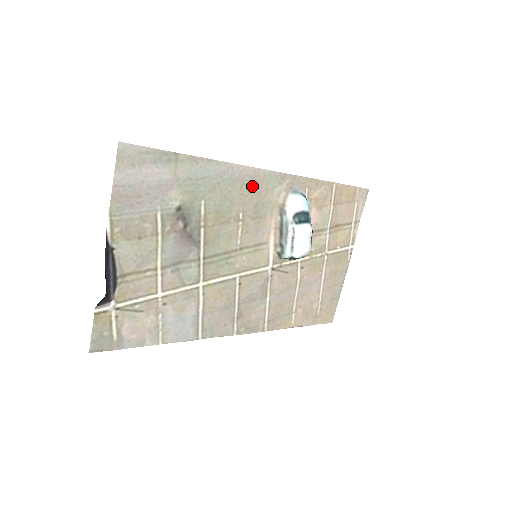
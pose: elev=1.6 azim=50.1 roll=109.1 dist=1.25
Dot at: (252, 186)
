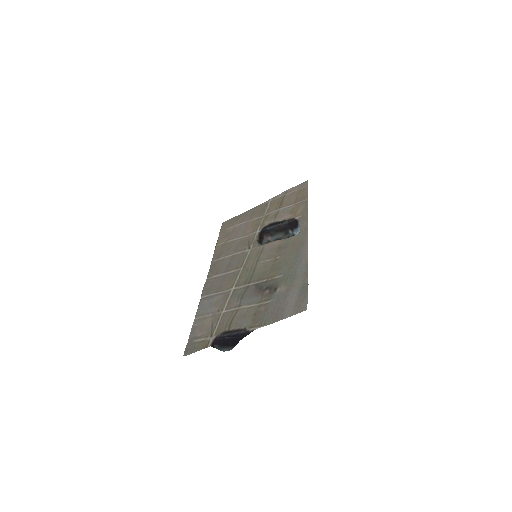
Dot at: (297, 246)
